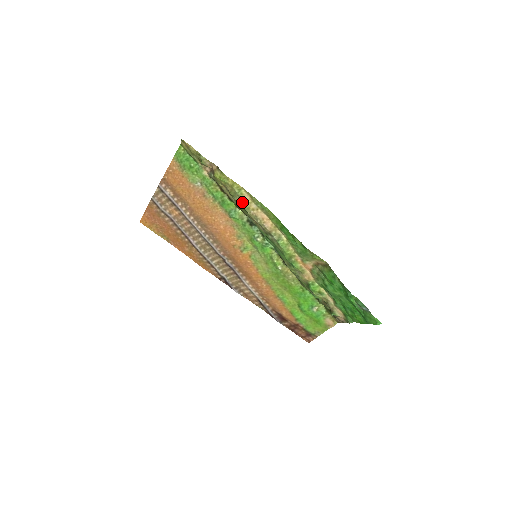
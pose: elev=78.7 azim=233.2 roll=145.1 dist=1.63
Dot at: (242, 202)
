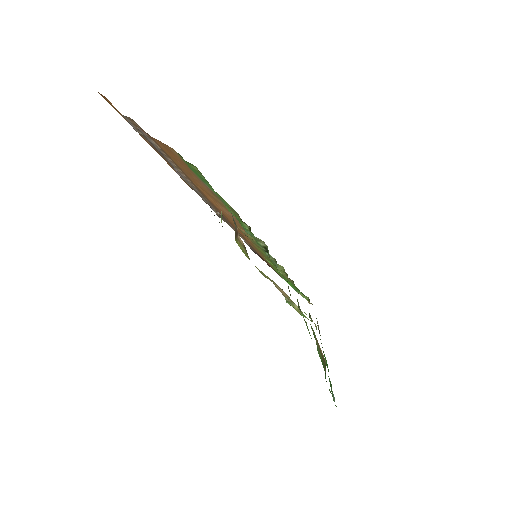
Dot at: occluded
